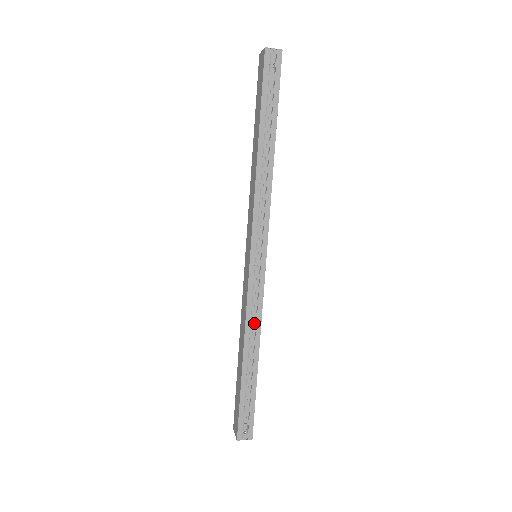
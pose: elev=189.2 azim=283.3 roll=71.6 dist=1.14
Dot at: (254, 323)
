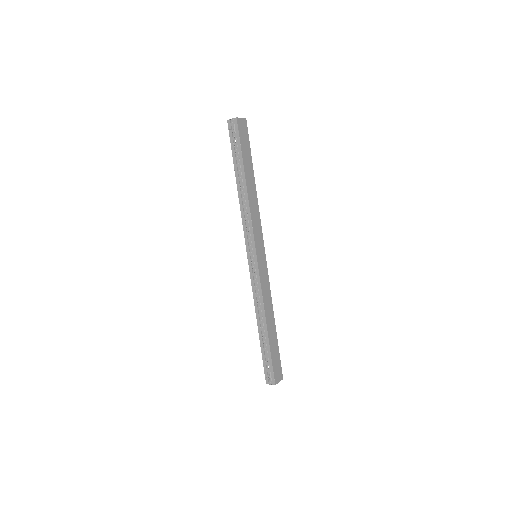
Dot at: (259, 302)
